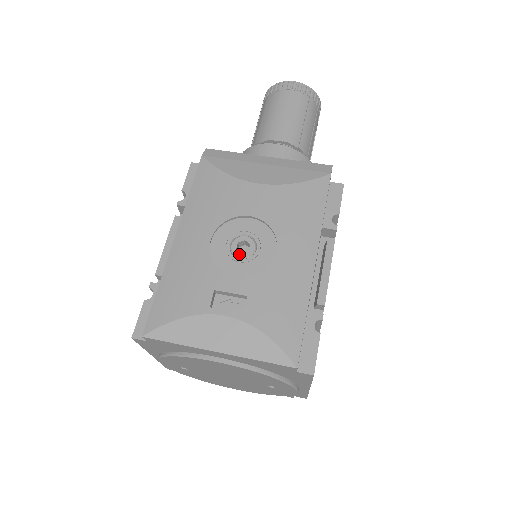
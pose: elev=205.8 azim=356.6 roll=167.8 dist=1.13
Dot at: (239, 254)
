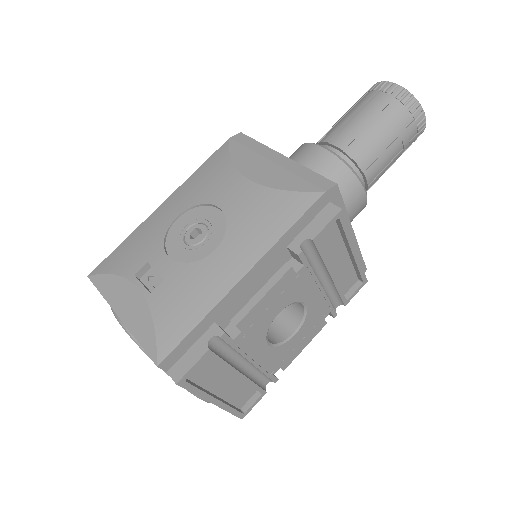
Dot at: (188, 239)
